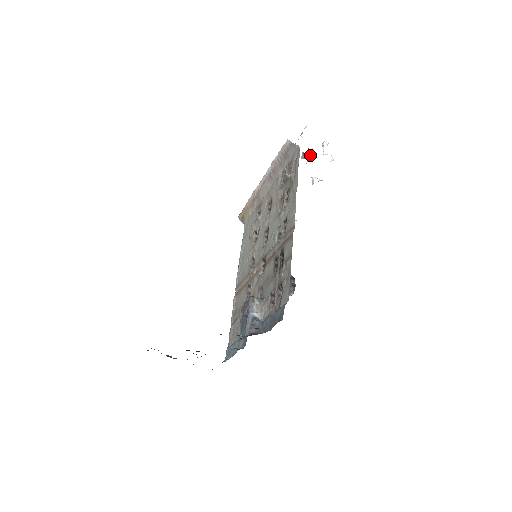
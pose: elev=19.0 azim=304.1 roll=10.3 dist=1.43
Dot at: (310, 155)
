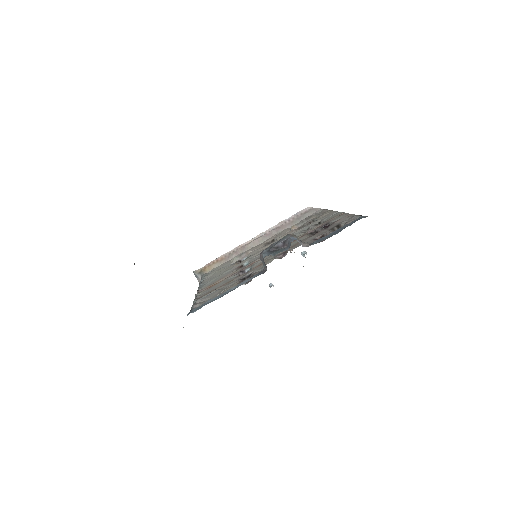
Dot at: occluded
